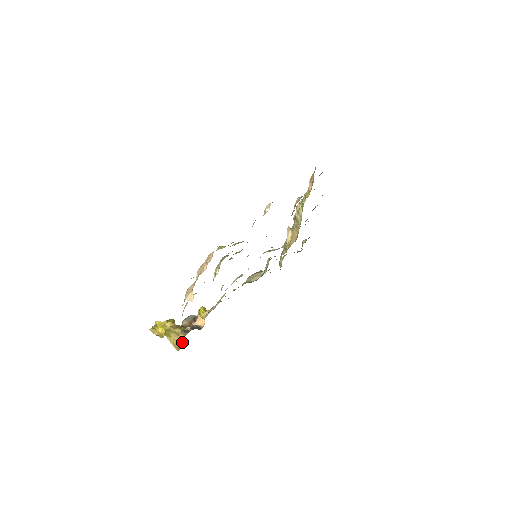
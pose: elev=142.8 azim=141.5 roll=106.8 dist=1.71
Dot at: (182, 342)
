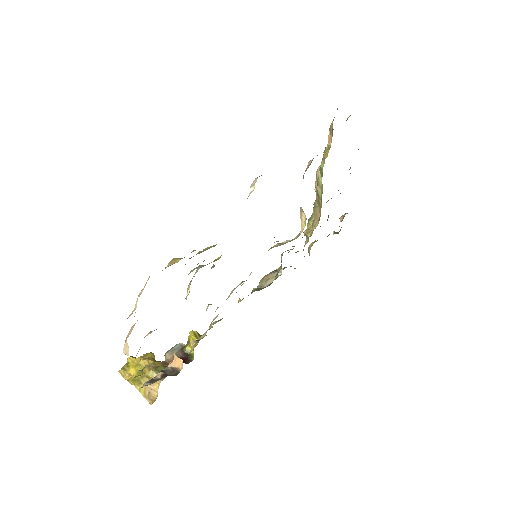
Dot at: (157, 391)
